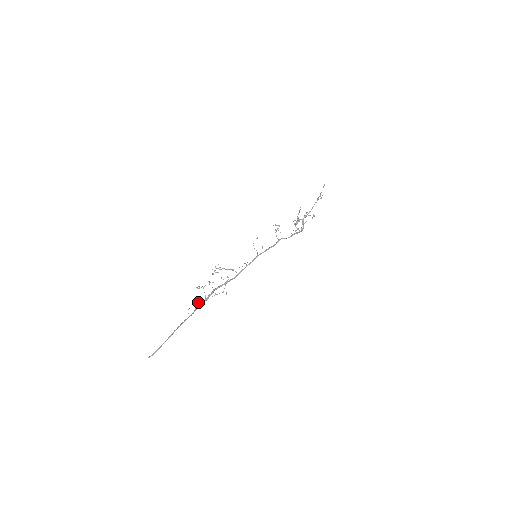
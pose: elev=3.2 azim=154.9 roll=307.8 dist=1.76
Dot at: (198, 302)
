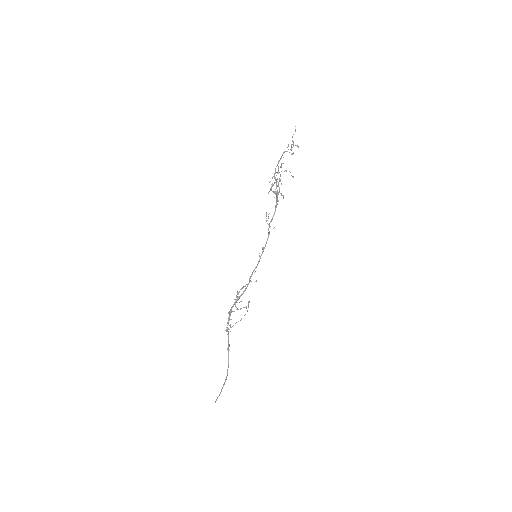
Dot at: (228, 335)
